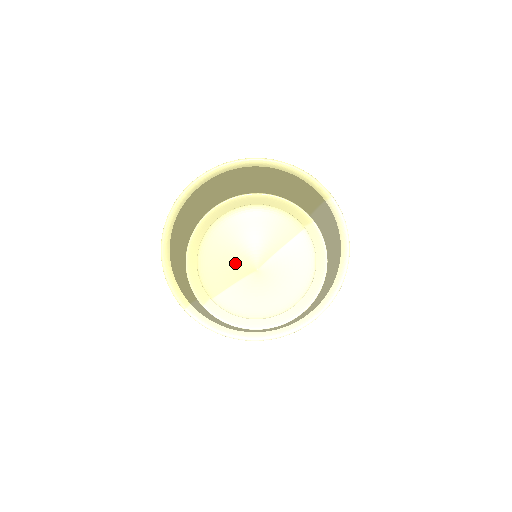
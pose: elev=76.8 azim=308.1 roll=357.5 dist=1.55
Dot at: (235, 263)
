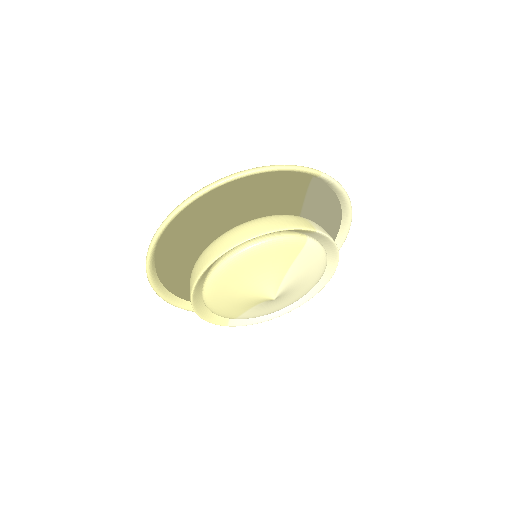
Dot at: (247, 298)
